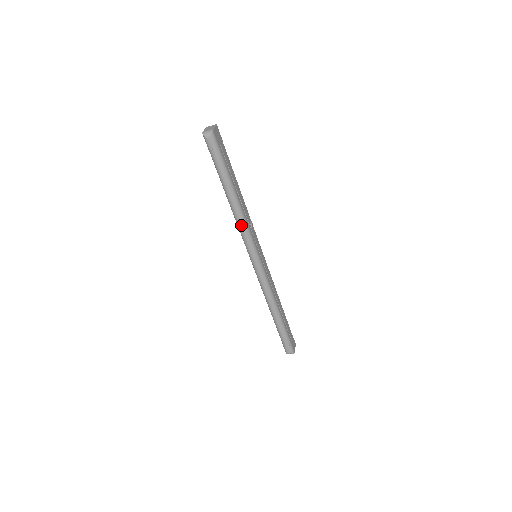
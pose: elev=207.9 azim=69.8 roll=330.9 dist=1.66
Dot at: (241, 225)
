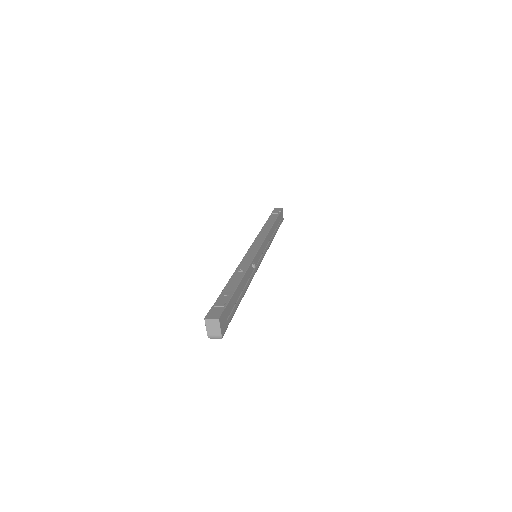
Dot at: occluded
